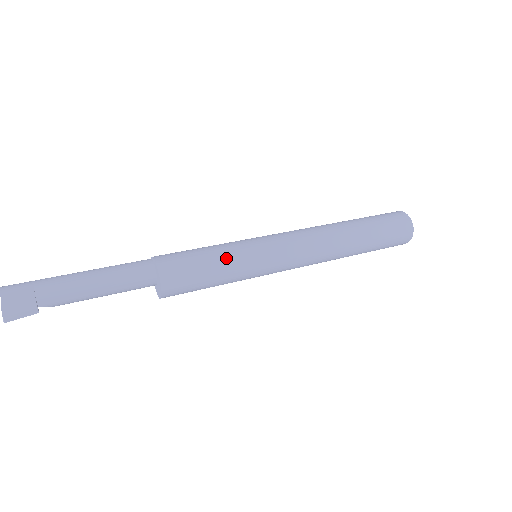
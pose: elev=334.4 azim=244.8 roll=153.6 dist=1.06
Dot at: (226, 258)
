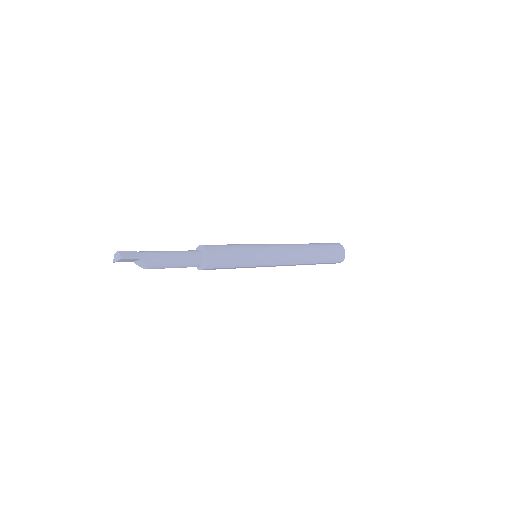
Dot at: (238, 245)
